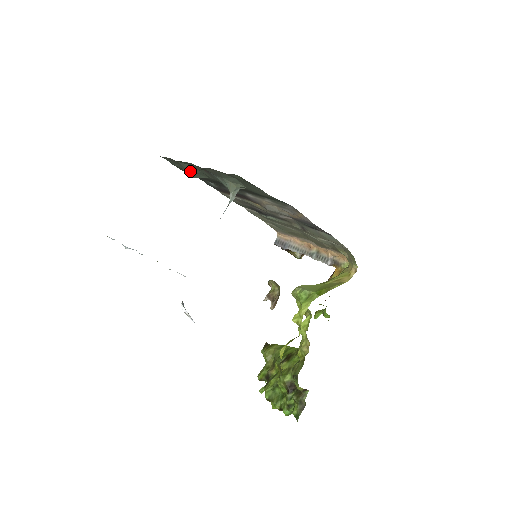
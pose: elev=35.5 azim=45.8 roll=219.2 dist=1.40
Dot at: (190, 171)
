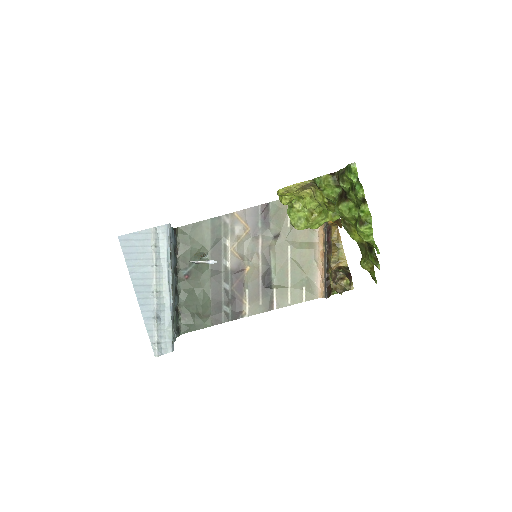
Dot at: (194, 302)
